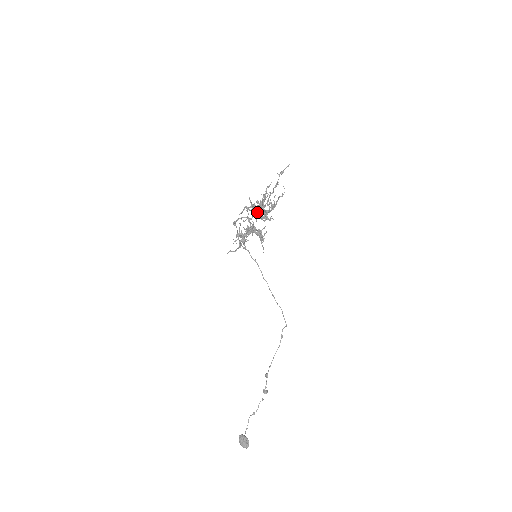
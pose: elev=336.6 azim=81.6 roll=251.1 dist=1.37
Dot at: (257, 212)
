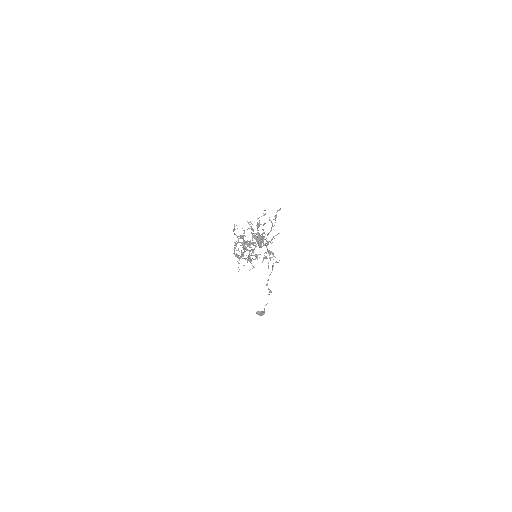
Dot at: occluded
